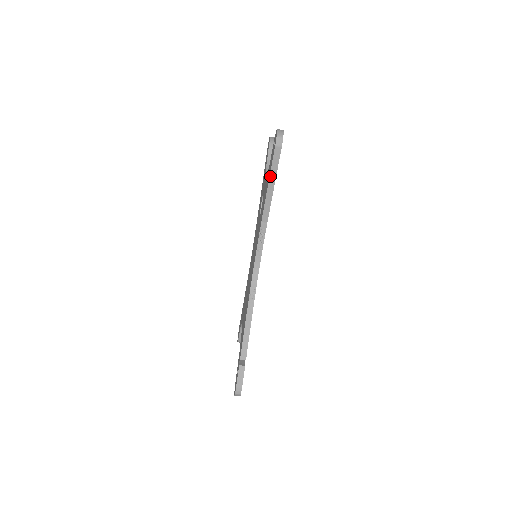
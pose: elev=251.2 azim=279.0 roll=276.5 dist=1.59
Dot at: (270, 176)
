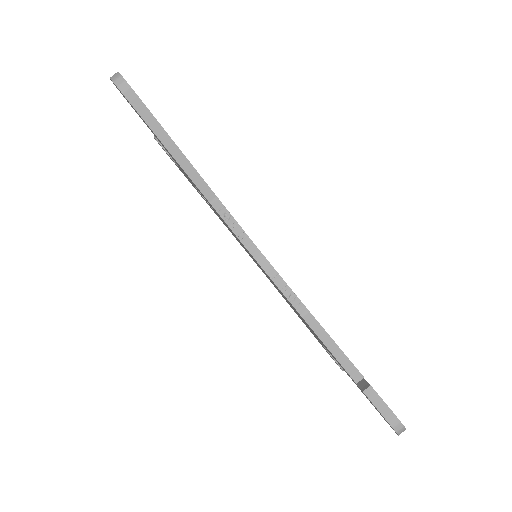
Dot at: (157, 137)
